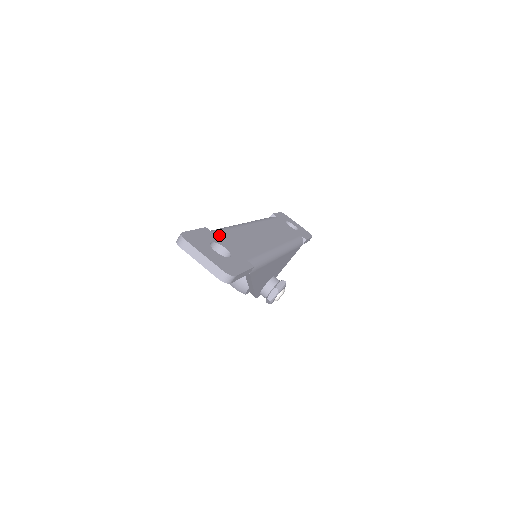
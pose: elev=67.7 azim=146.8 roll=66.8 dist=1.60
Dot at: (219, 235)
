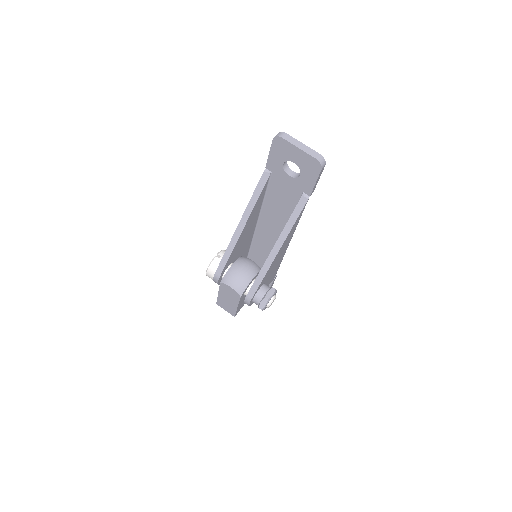
Dot at: occluded
